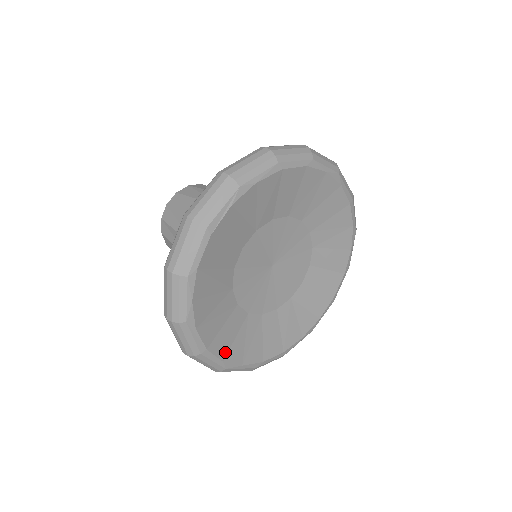
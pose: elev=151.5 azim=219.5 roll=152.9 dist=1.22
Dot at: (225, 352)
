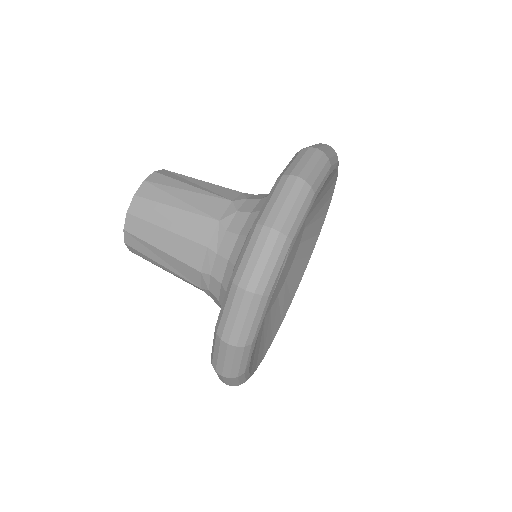
Dot at: (256, 362)
